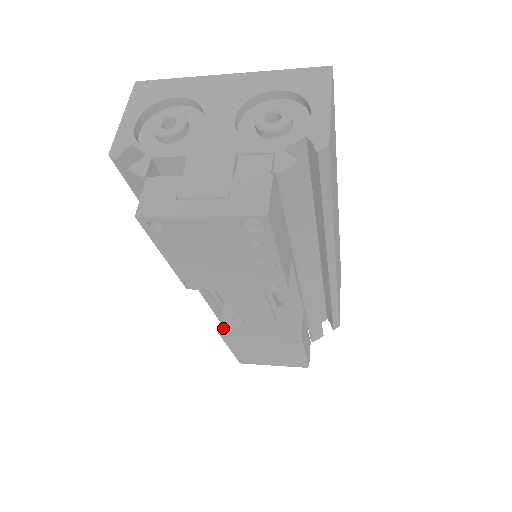
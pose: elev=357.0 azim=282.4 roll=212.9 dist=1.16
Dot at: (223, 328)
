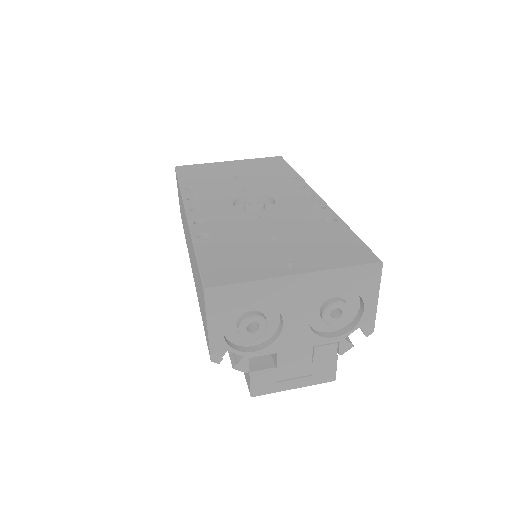
Dot at: occluded
